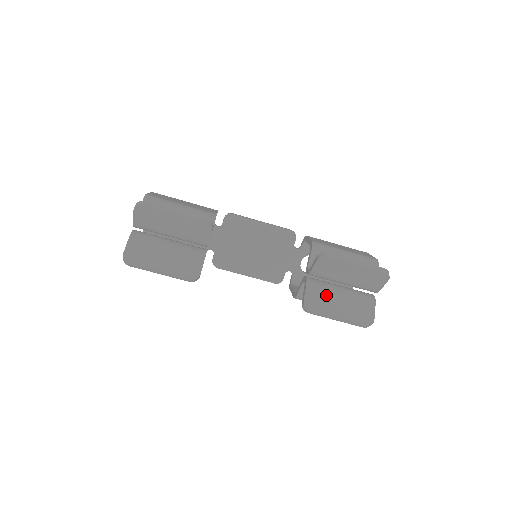
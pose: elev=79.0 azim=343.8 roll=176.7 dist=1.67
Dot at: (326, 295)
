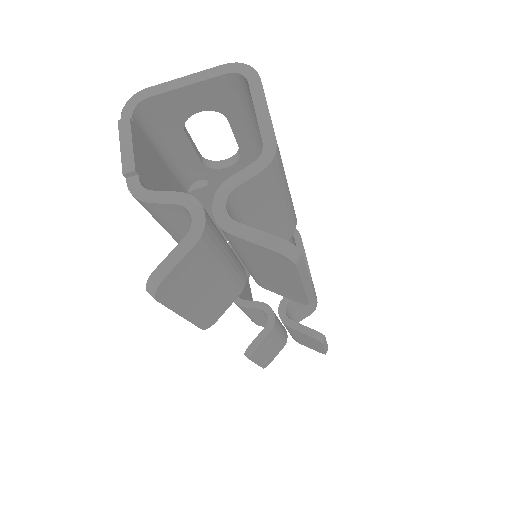
Dot at: (271, 342)
